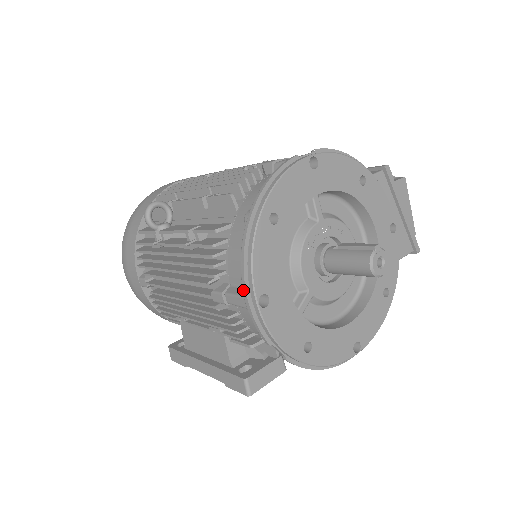
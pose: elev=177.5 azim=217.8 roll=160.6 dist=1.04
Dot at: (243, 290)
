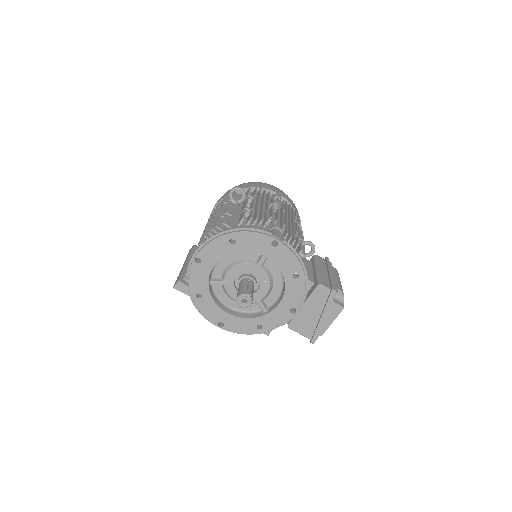
Dot at: (197, 249)
